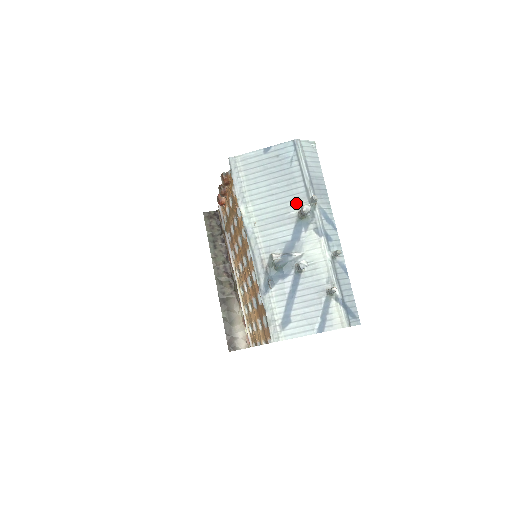
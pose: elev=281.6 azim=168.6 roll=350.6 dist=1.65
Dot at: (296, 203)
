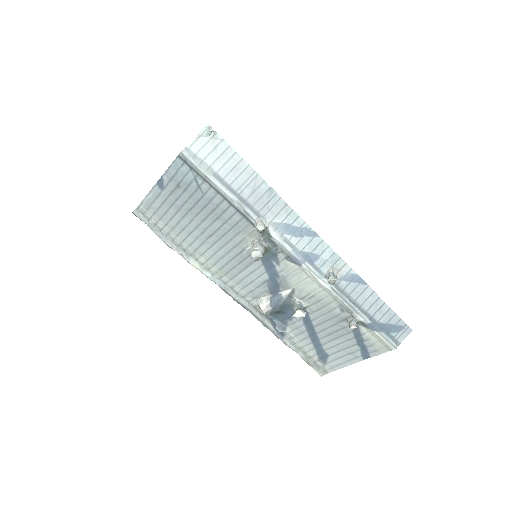
Dot at: (243, 236)
